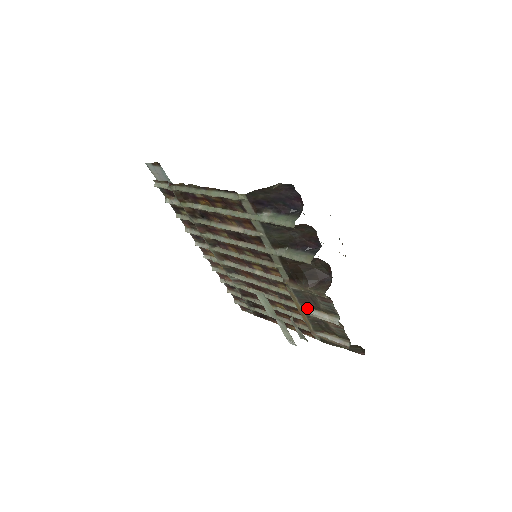
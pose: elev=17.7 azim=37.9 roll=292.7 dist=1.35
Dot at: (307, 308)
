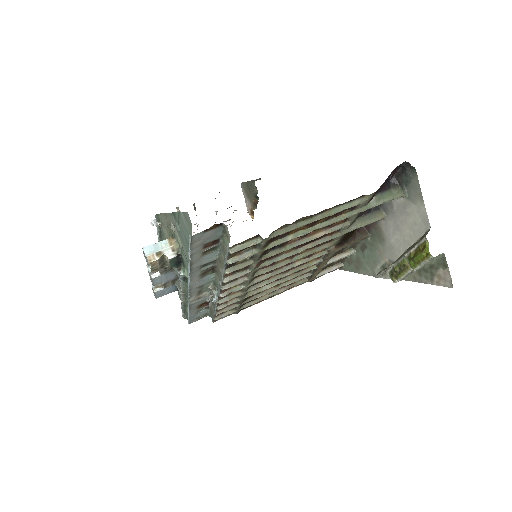
Dot at: occluded
